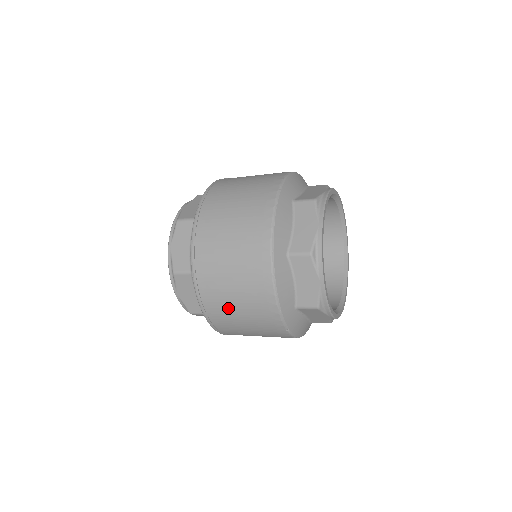
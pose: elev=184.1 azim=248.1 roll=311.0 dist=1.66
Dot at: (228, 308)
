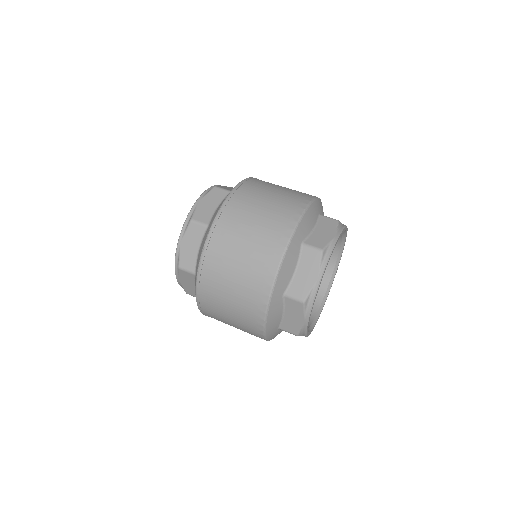
Dot at: occluded
